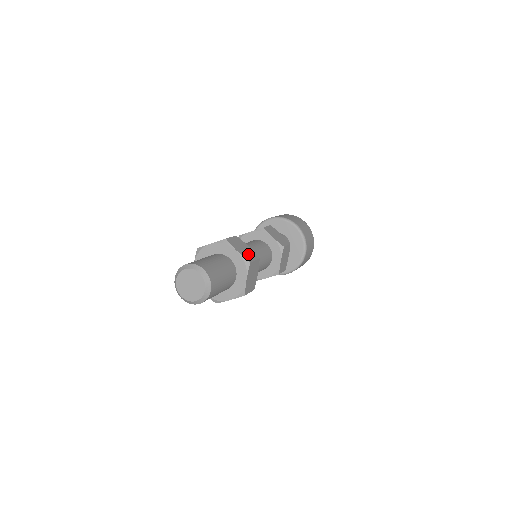
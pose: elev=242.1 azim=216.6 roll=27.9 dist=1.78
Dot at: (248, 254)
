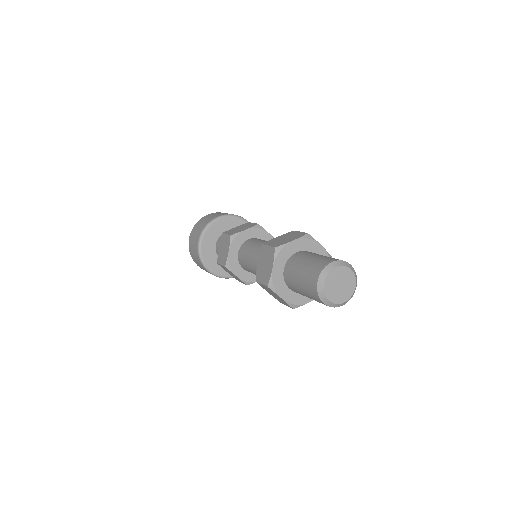
Dot at: occluded
